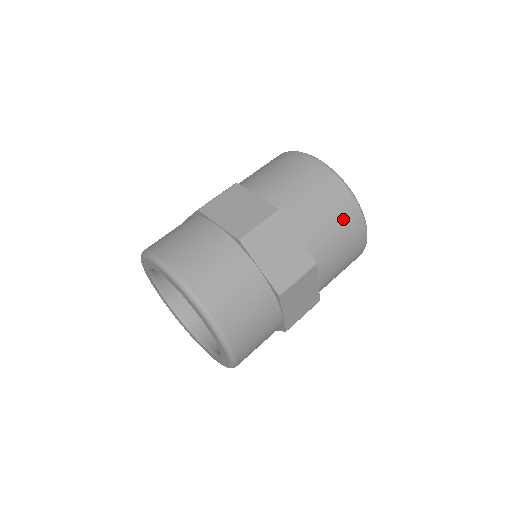
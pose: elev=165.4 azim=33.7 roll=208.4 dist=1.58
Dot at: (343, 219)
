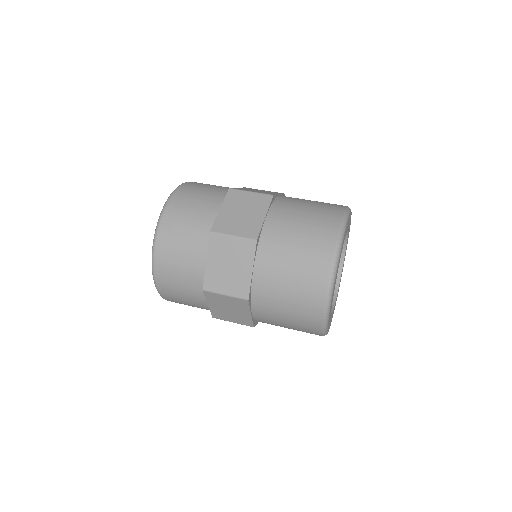
Dot at: (313, 239)
